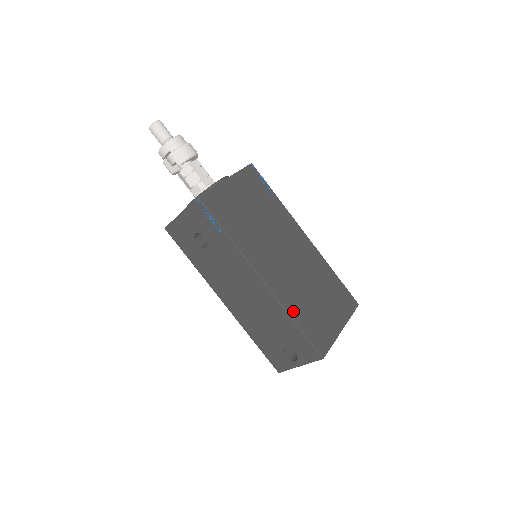
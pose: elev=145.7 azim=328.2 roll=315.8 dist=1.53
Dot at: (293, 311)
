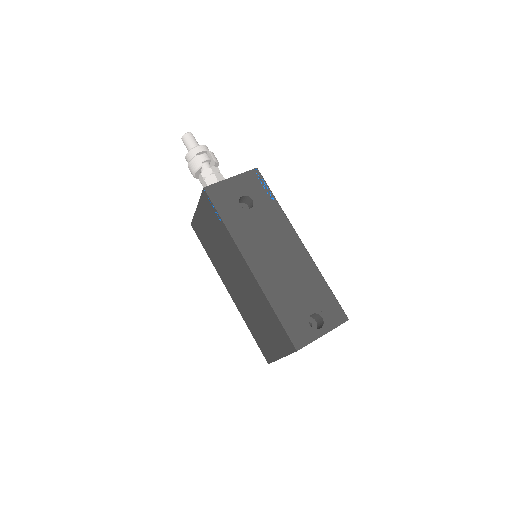
Dot at: occluded
